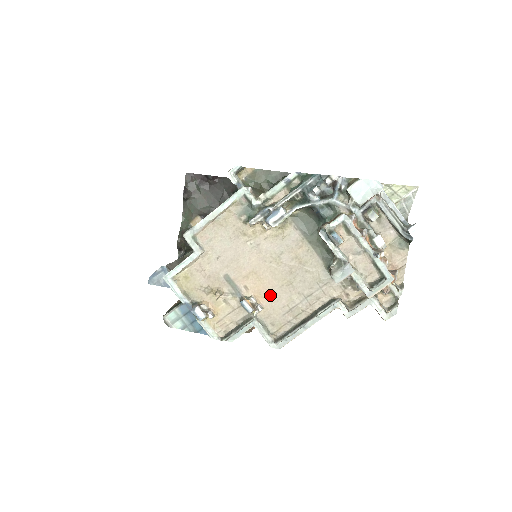
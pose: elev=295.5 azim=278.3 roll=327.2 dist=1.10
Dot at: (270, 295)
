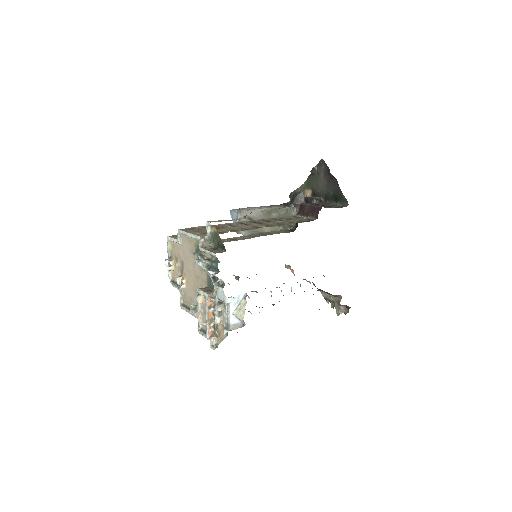
Dot at: (189, 287)
